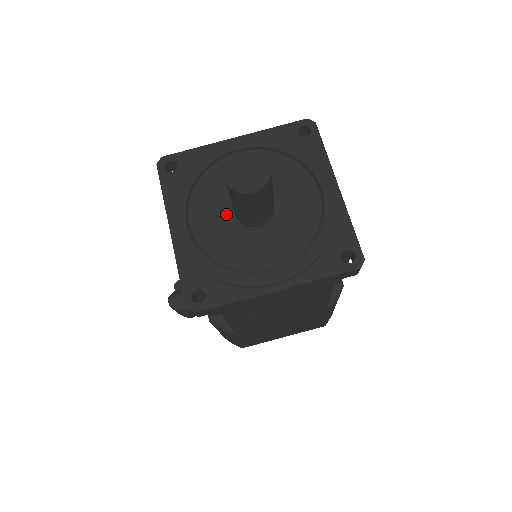
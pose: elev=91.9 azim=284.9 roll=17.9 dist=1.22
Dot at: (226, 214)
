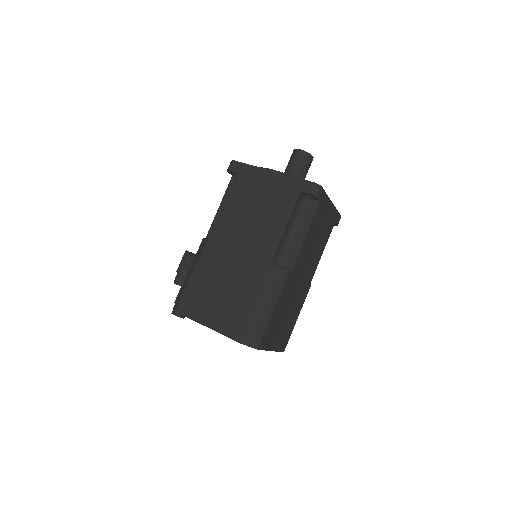
Dot at: occluded
